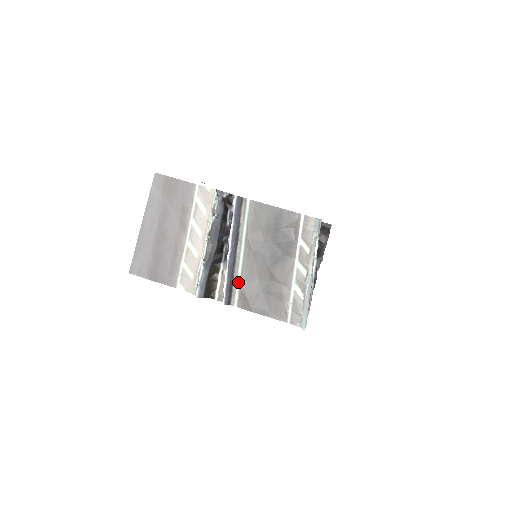
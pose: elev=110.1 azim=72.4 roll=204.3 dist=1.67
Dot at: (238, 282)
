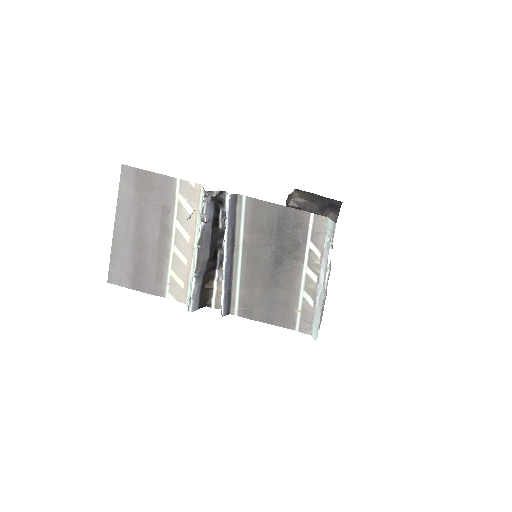
Dot at: (237, 290)
